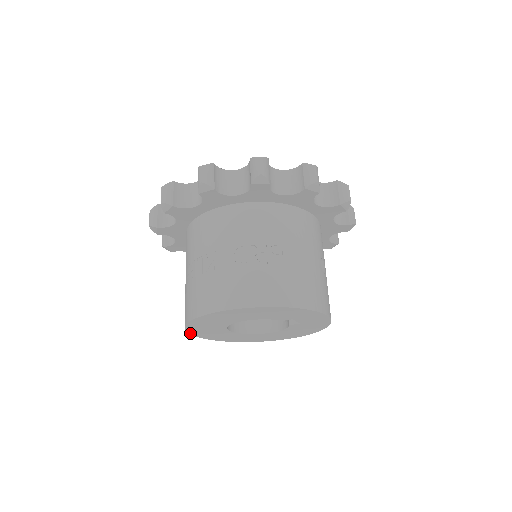
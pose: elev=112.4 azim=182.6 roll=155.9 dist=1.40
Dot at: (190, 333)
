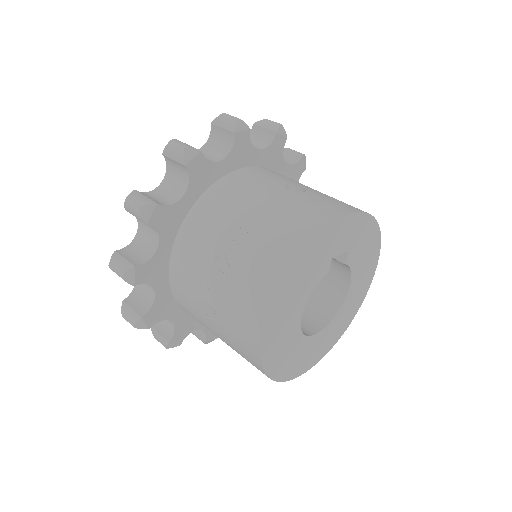
Dot at: (295, 377)
